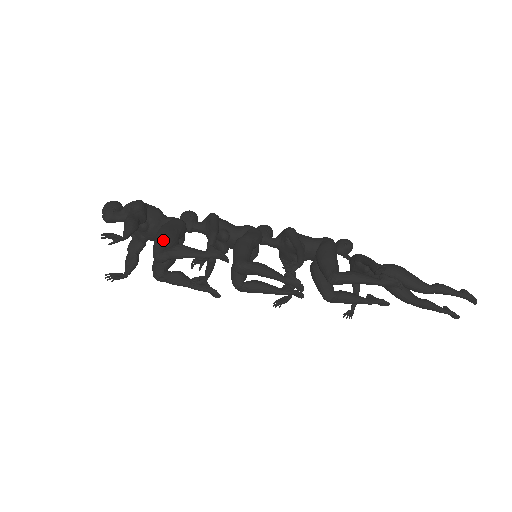
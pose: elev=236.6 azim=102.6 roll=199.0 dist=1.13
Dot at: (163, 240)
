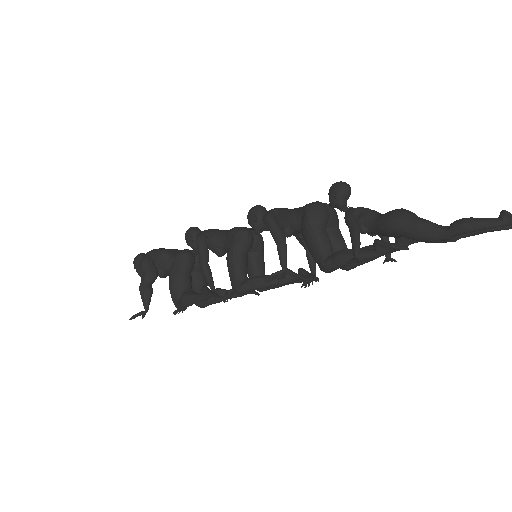
Dot at: (173, 292)
